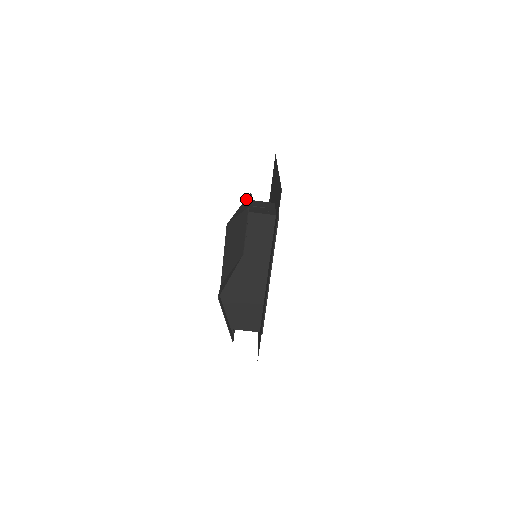
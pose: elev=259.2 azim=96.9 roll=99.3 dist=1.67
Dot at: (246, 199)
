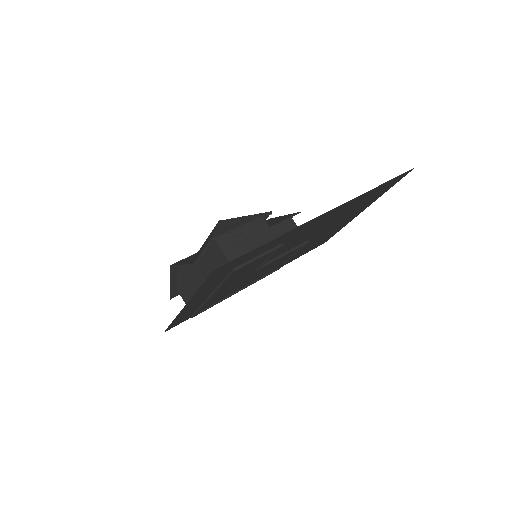
Dot at: (255, 215)
